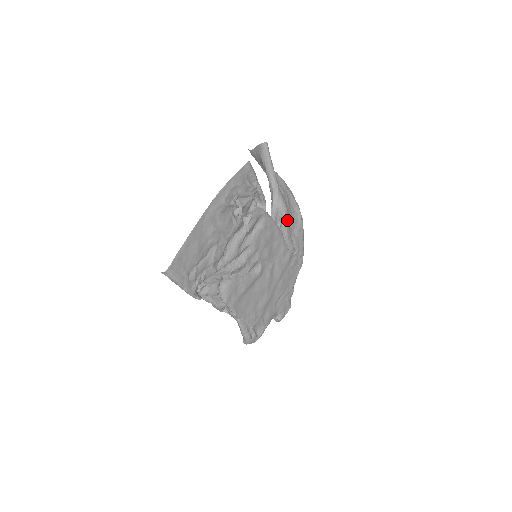
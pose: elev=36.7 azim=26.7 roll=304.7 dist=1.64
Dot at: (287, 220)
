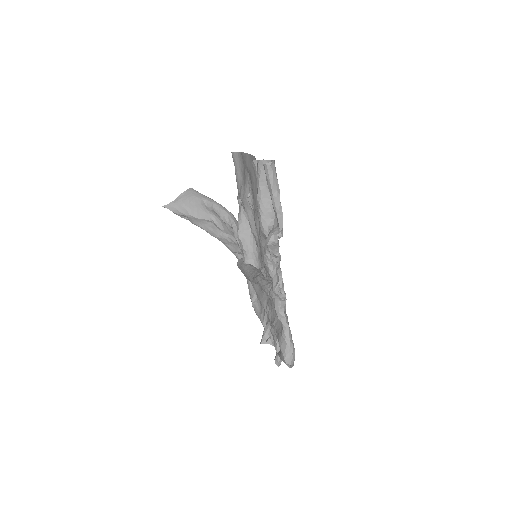
Dot at: occluded
